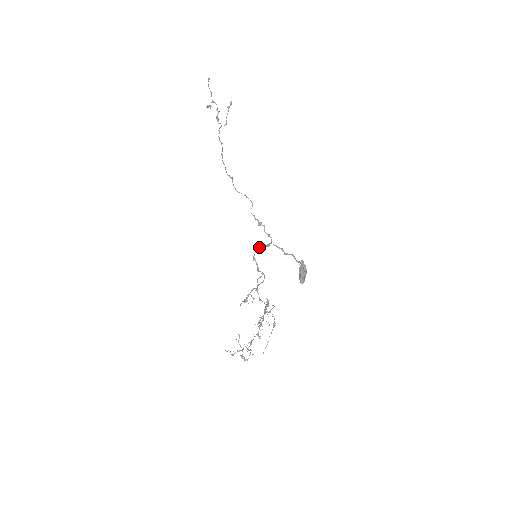
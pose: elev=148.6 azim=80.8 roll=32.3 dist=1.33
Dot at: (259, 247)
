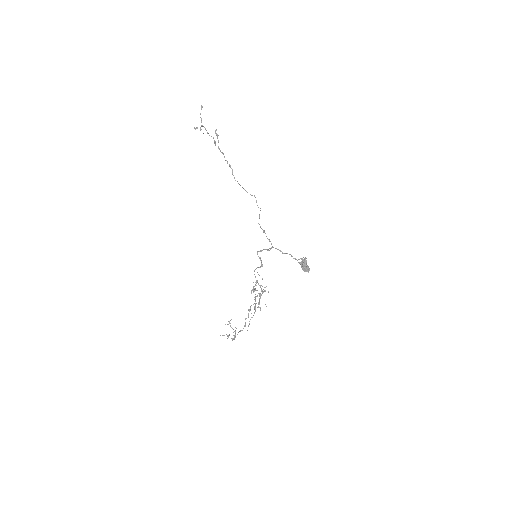
Dot at: (268, 249)
